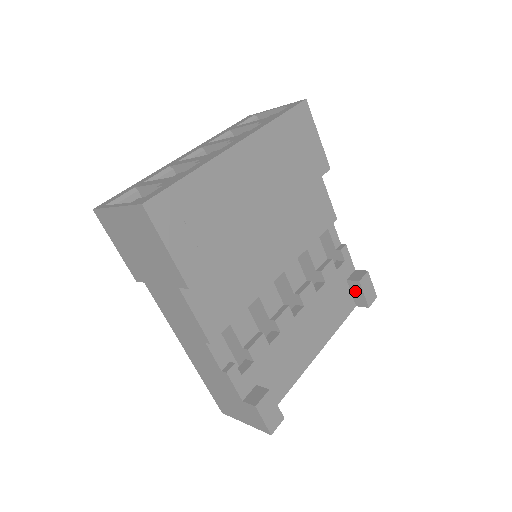
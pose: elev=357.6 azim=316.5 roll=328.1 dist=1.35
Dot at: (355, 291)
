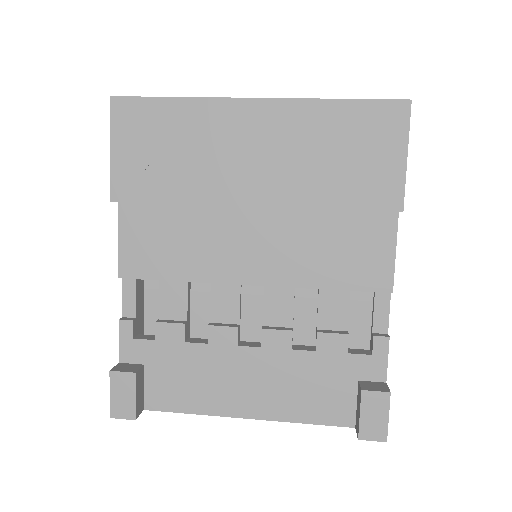
Dot at: (358, 403)
